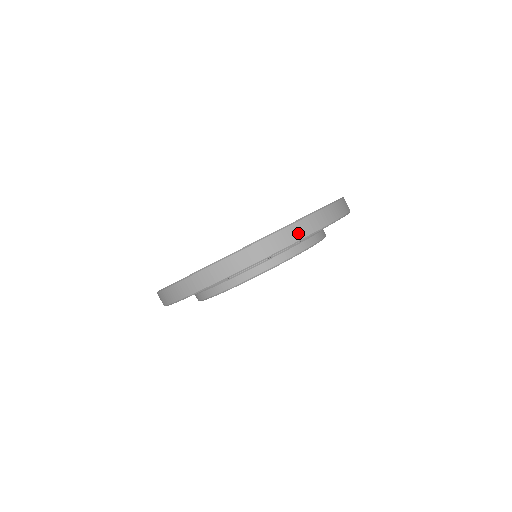
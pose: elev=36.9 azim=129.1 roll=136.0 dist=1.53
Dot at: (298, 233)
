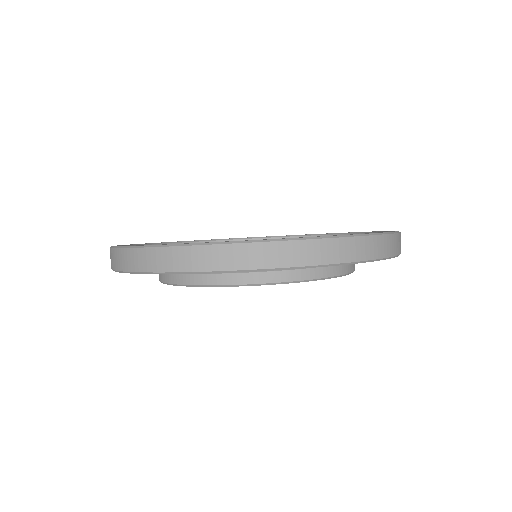
Dot at: (329, 254)
